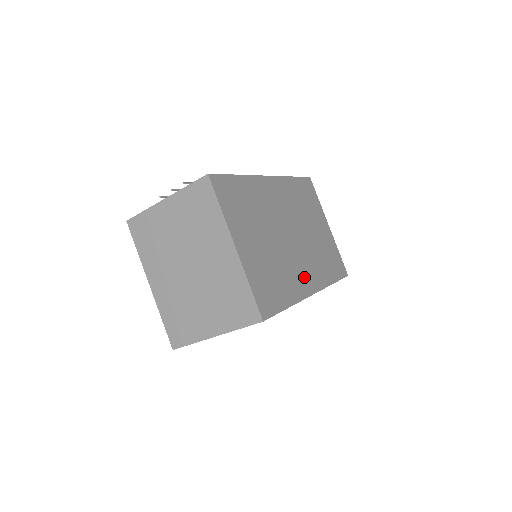
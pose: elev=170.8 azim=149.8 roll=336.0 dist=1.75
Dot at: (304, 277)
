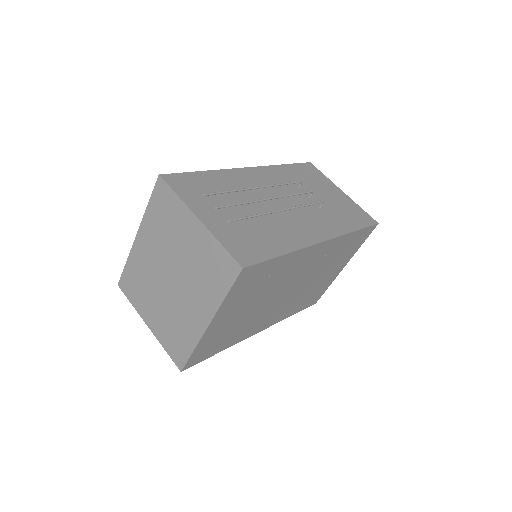
Dot at: (264, 322)
